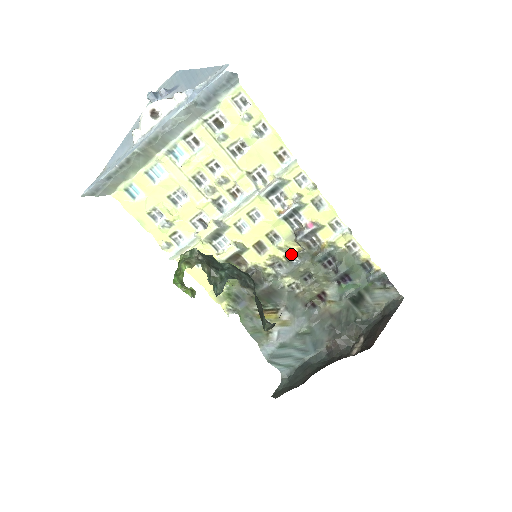
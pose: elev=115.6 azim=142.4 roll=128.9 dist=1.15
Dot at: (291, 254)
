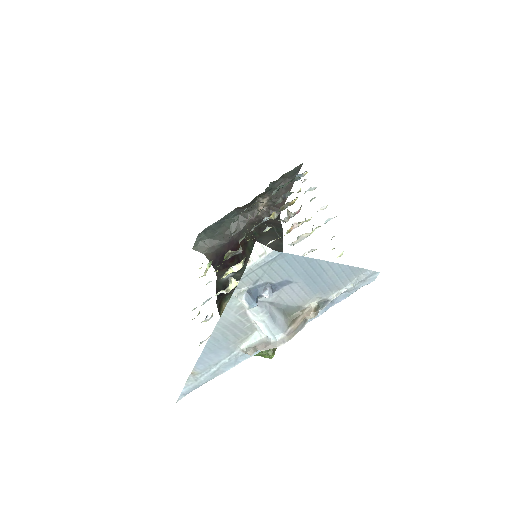
Dot at: occluded
